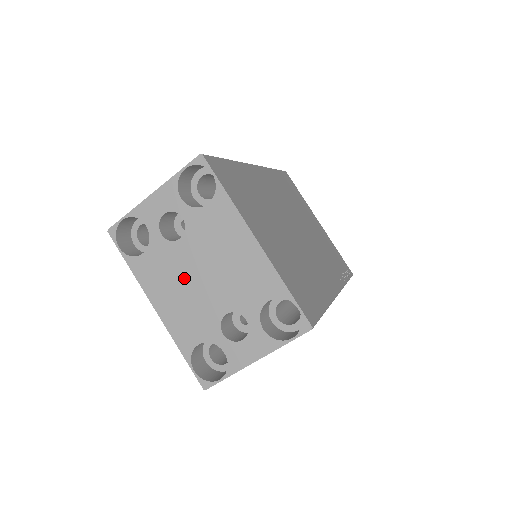
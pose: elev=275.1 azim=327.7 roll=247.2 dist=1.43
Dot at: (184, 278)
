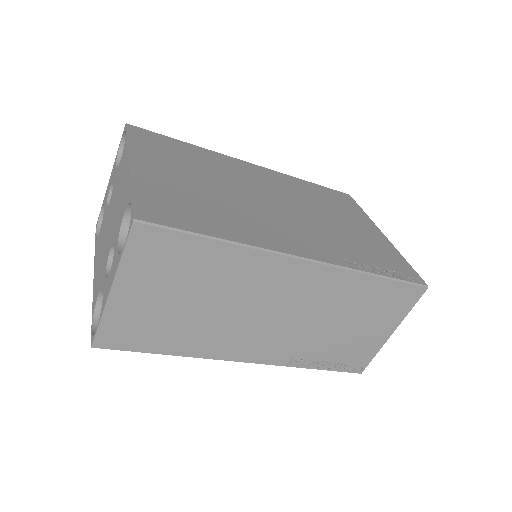
Dot at: (105, 235)
